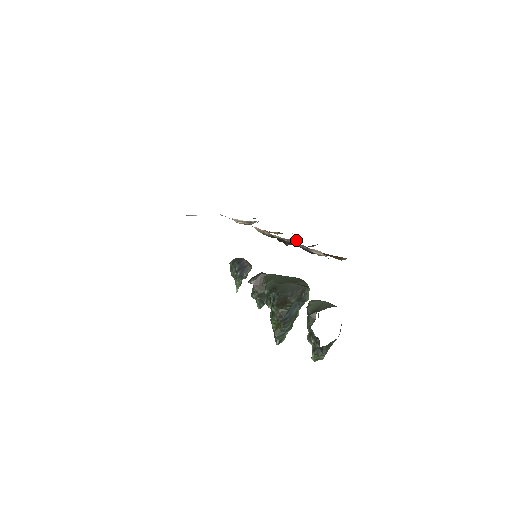
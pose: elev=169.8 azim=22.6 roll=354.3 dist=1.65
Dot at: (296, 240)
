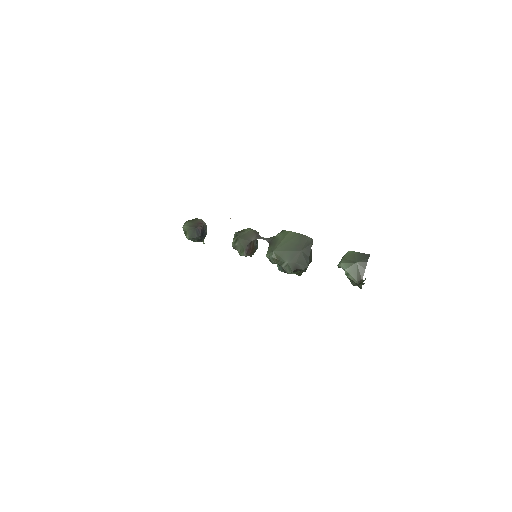
Dot at: occluded
